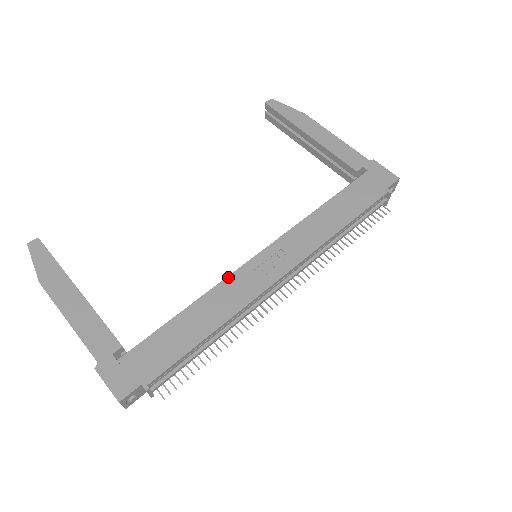
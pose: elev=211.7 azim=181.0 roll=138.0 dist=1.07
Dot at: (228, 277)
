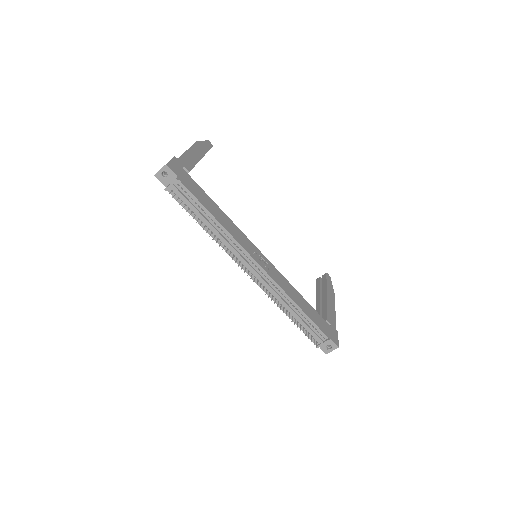
Dot at: (243, 233)
